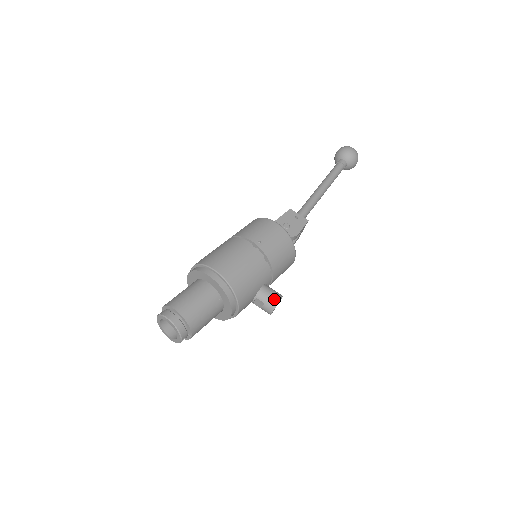
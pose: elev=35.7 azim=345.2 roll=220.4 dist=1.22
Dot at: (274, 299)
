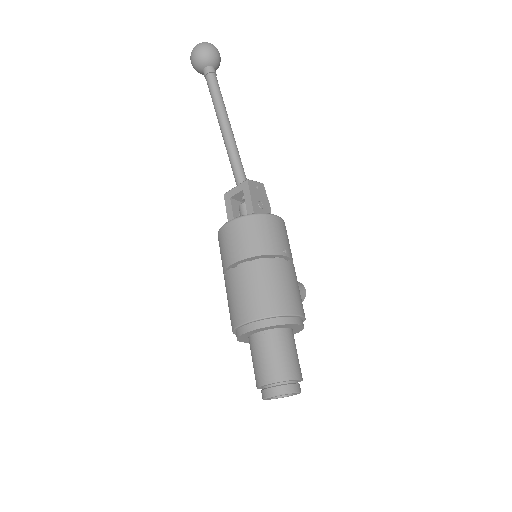
Dot at: (303, 292)
